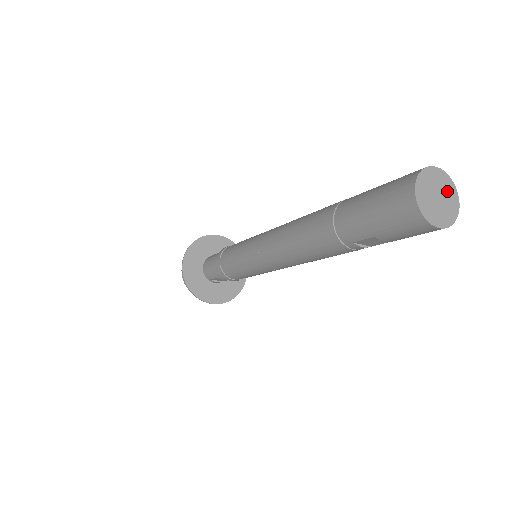
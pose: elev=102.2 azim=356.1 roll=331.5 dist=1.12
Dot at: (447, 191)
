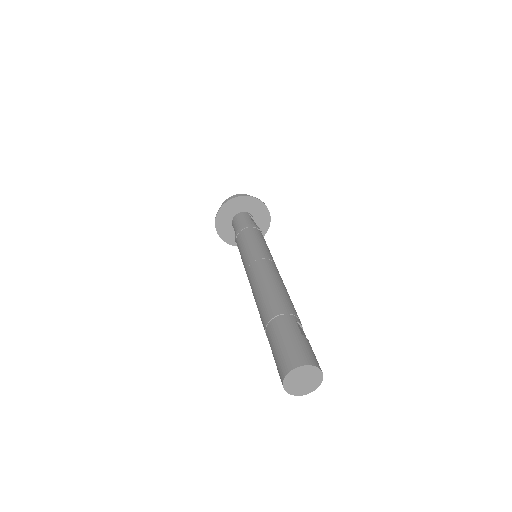
Dot at: (313, 382)
